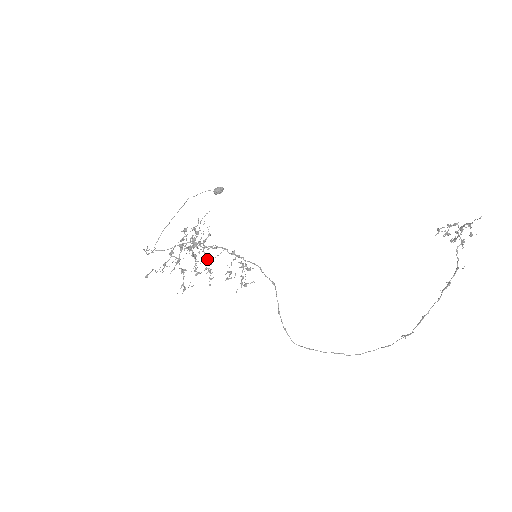
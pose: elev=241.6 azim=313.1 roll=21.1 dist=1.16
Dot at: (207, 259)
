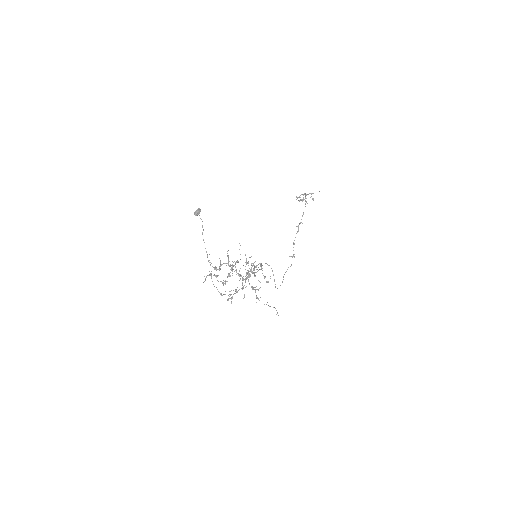
Dot at: (219, 270)
